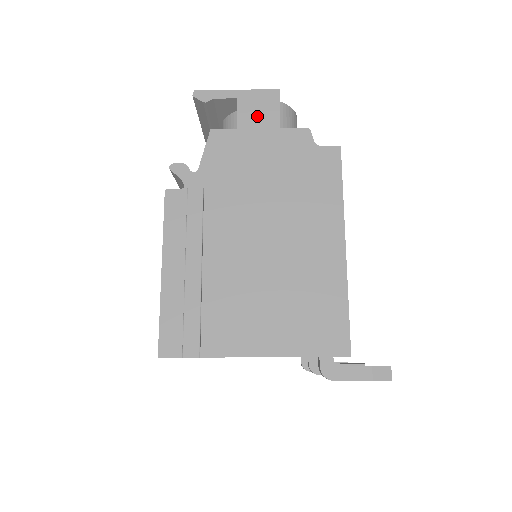
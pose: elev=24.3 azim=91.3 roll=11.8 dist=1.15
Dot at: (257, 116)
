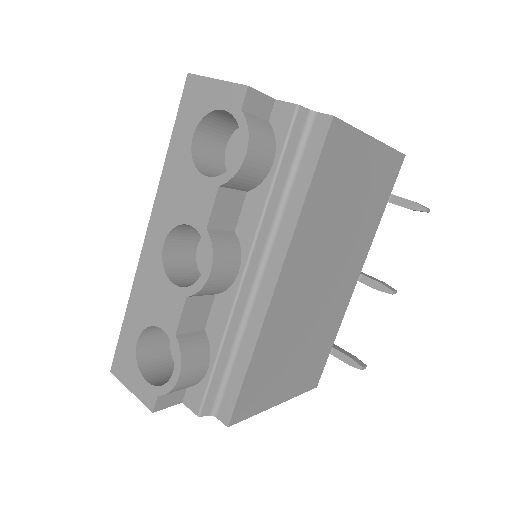
Dot at: occluded
